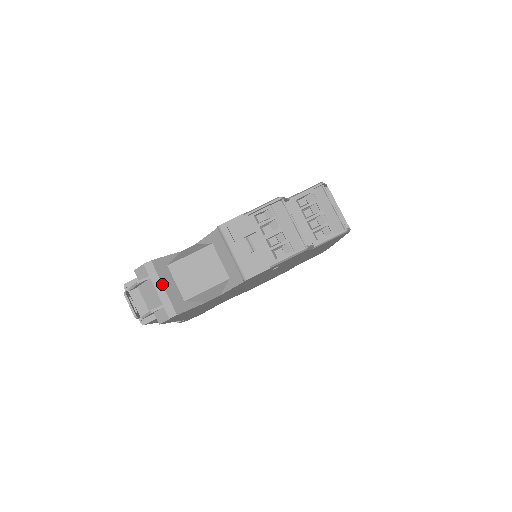
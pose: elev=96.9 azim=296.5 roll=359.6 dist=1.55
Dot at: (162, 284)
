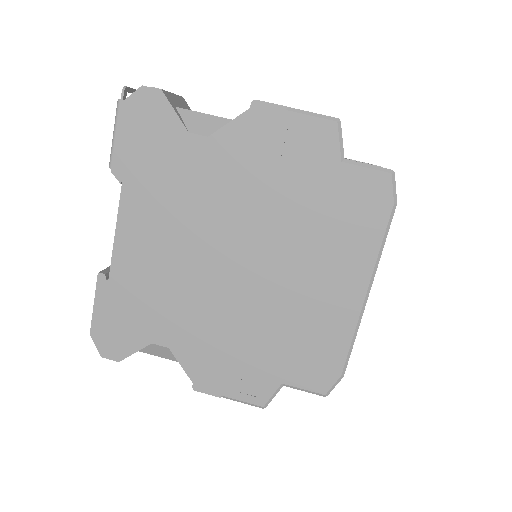
Dot at: (174, 94)
